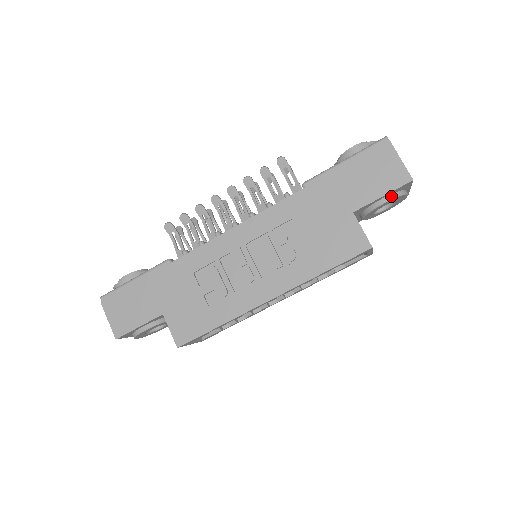
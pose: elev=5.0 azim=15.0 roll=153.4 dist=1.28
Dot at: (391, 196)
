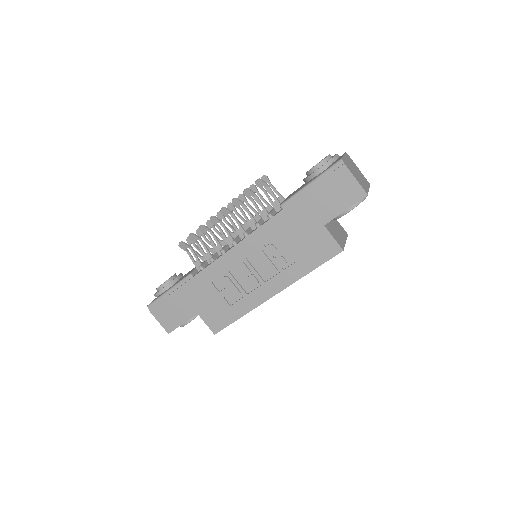
Dot at: (352, 206)
